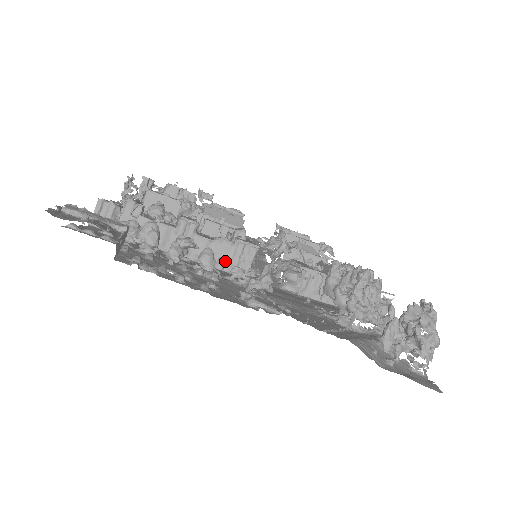
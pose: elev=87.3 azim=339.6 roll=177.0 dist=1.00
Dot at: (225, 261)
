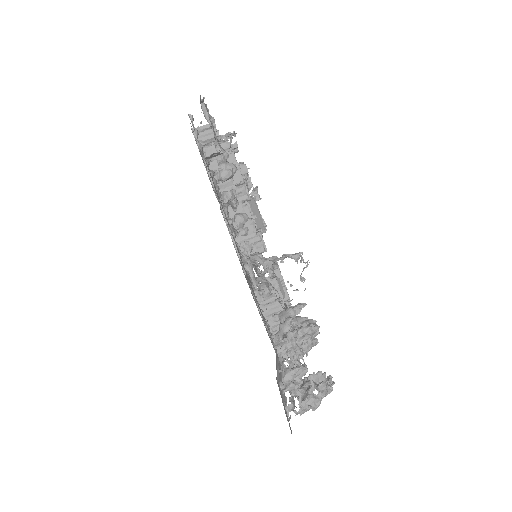
Dot at: occluded
